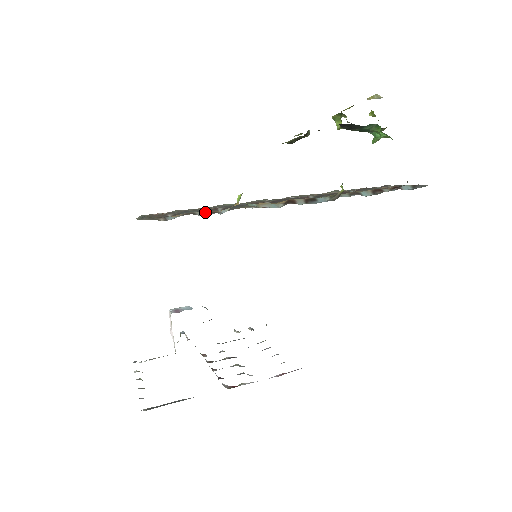
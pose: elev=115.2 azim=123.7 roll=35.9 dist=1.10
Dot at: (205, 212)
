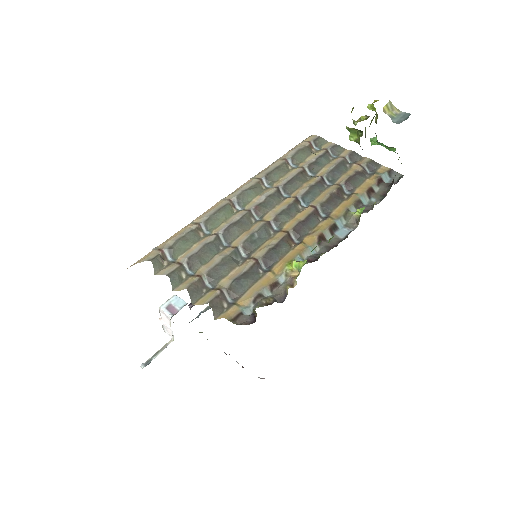
Dot at: (268, 288)
